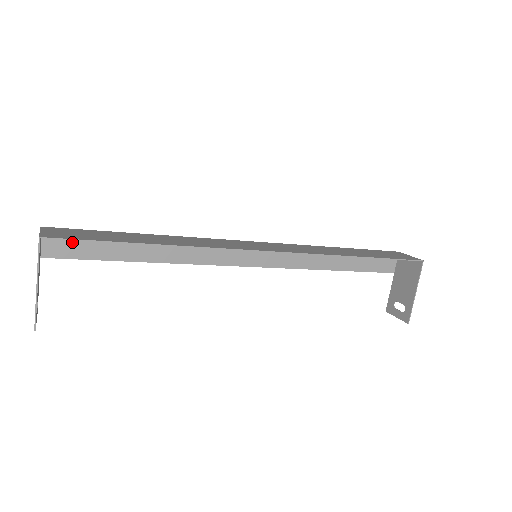
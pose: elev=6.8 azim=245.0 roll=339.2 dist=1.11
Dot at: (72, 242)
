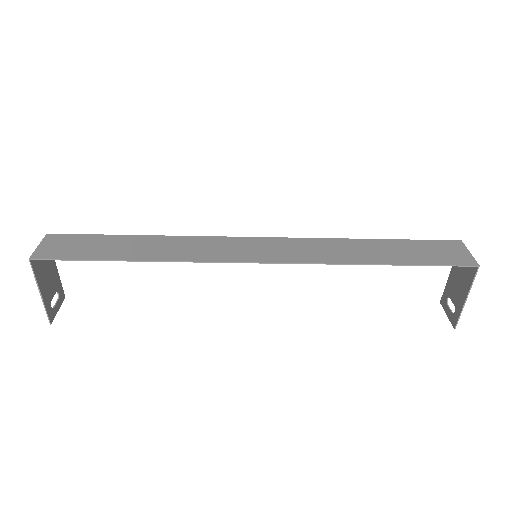
Dot at: occluded
